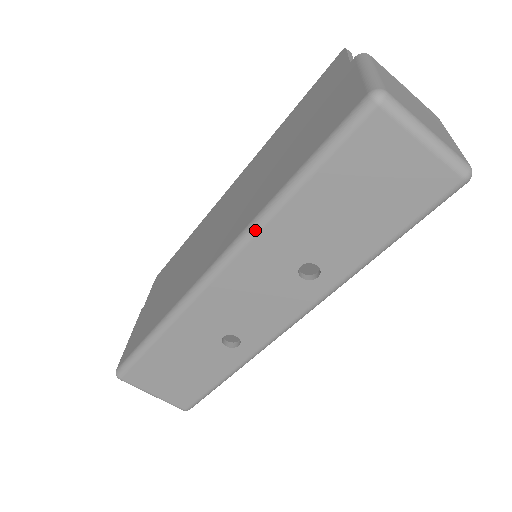
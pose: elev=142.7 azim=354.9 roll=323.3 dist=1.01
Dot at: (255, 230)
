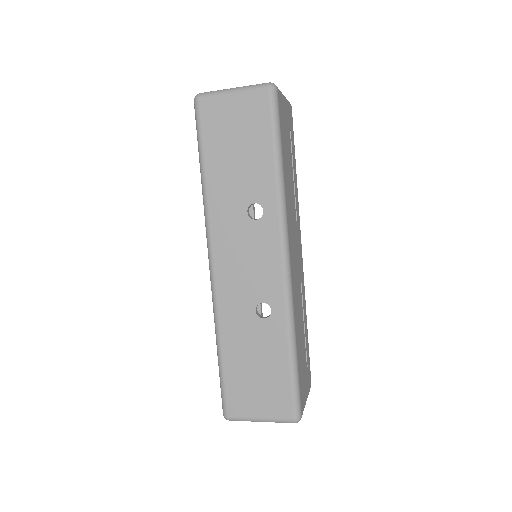
Dot at: (206, 212)
